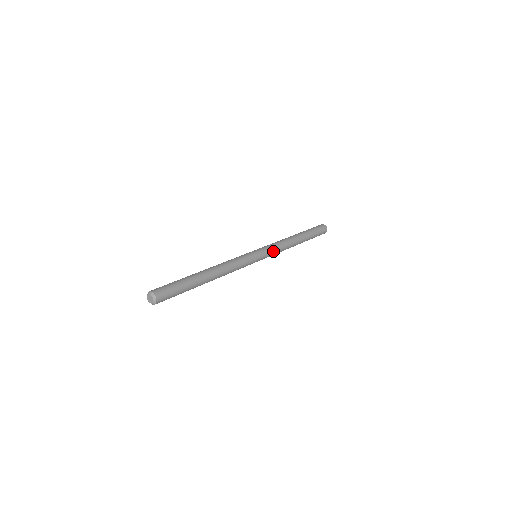
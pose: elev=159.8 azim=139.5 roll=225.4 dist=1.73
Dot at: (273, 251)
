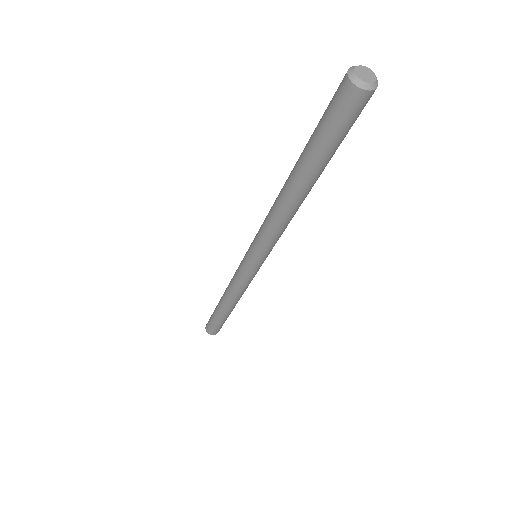
Dot at: (254, 276)
